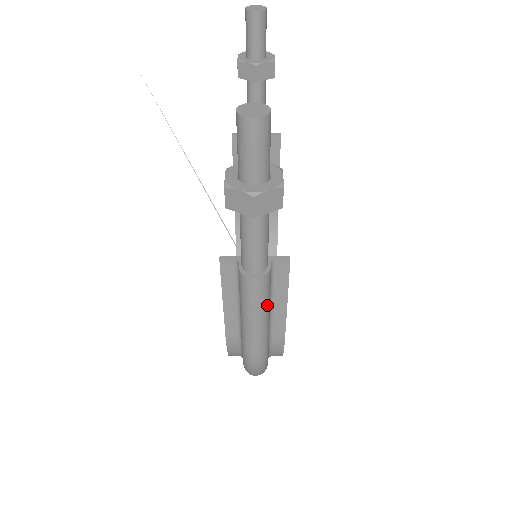
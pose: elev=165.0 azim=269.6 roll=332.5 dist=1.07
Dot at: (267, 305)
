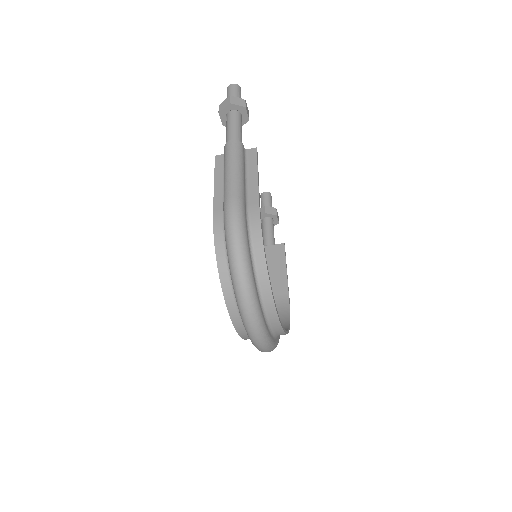
Dot at: (241, 162)
